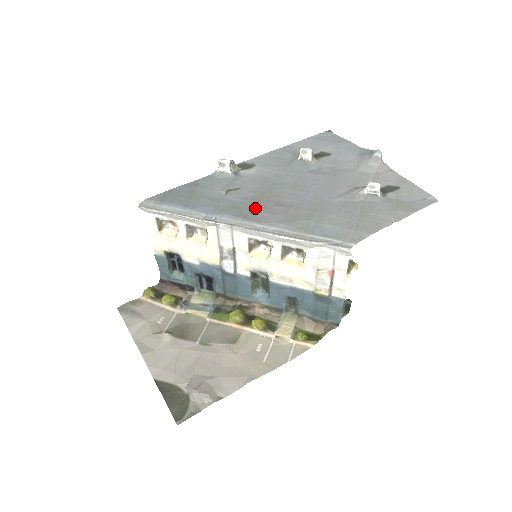
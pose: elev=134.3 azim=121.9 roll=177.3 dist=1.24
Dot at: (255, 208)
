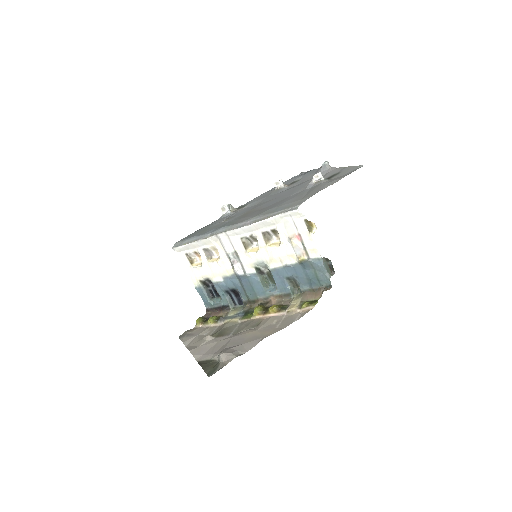
Dot at: (241, 218)
